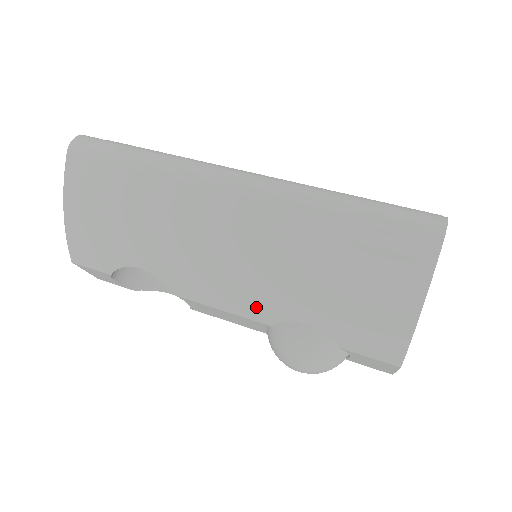
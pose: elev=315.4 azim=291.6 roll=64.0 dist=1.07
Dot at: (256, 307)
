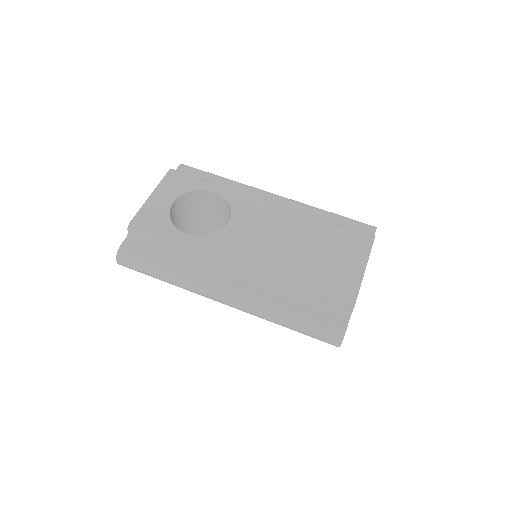
Dot at: occluded
